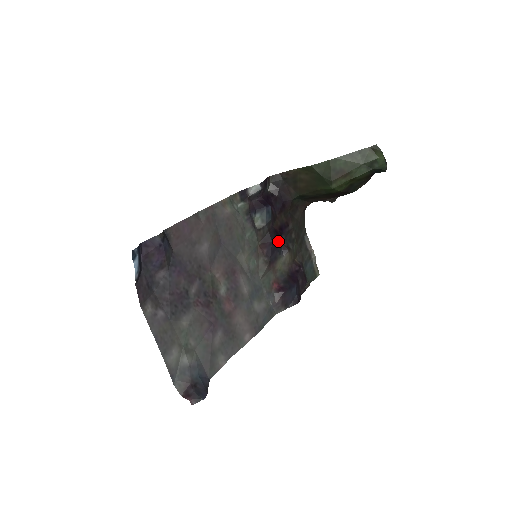
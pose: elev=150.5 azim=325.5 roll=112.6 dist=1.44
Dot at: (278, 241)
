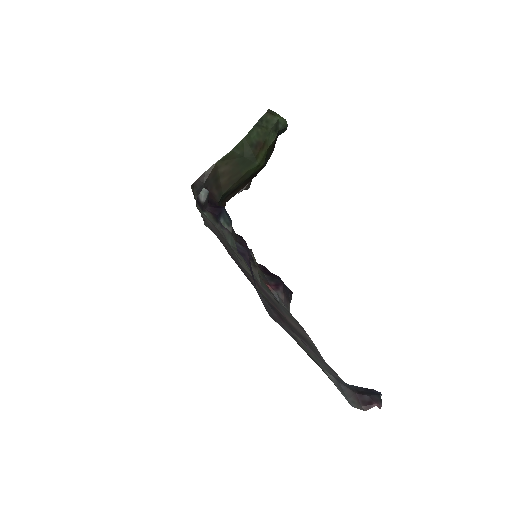
Dot at: occluded
